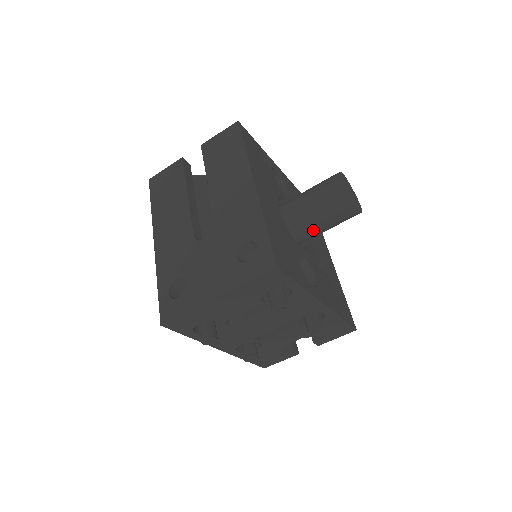
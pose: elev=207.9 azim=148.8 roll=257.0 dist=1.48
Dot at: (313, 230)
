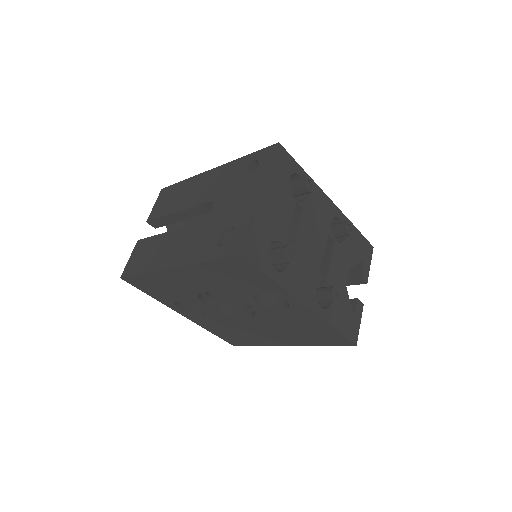
Dot at: occluded
